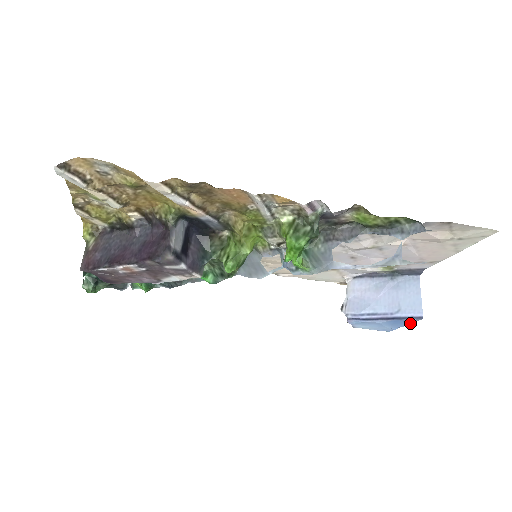
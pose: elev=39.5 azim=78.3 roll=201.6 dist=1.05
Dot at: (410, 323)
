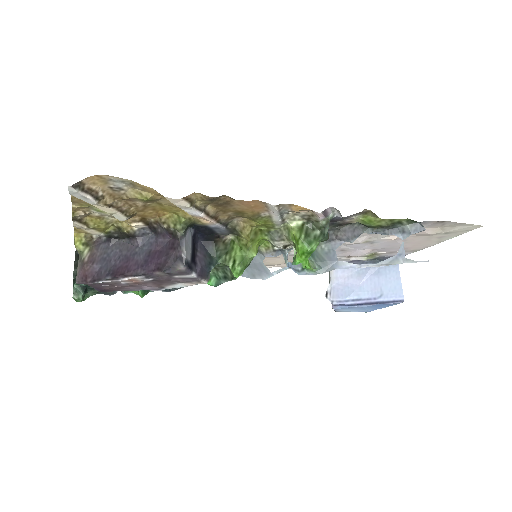
Dot at: (390, 305)
